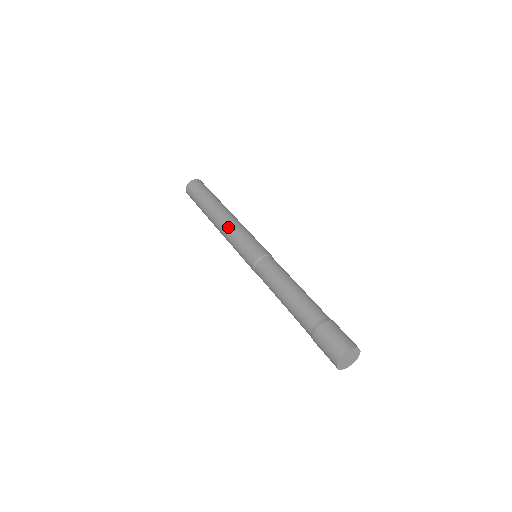
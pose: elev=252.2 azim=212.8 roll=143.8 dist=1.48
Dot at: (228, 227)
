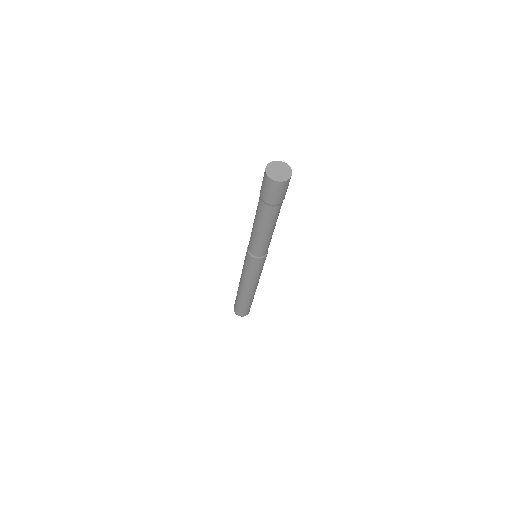
Dot at: occluded
